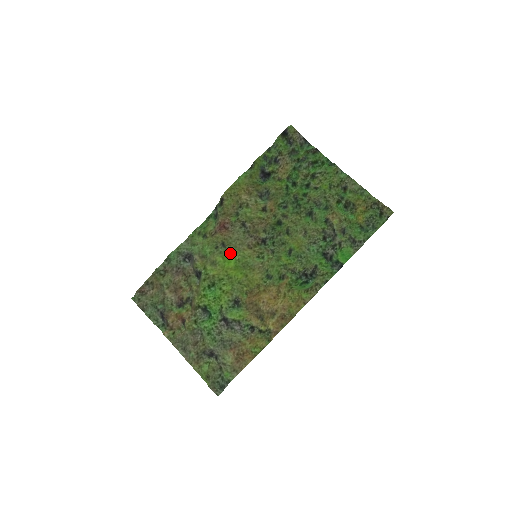
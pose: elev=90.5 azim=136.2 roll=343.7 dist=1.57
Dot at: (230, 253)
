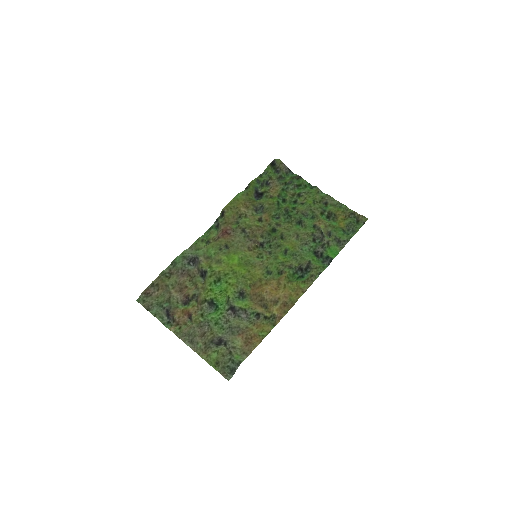
Dot at: (233, 253)
